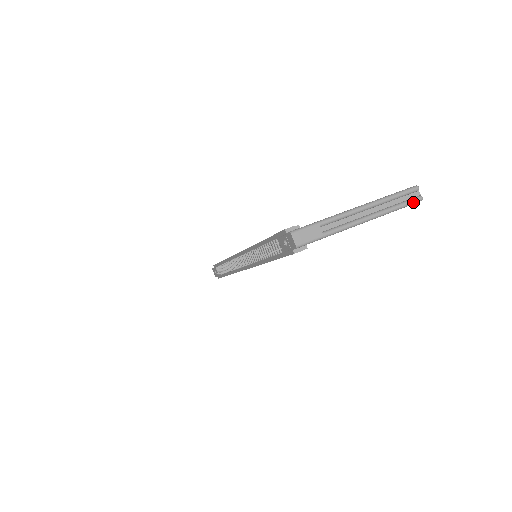
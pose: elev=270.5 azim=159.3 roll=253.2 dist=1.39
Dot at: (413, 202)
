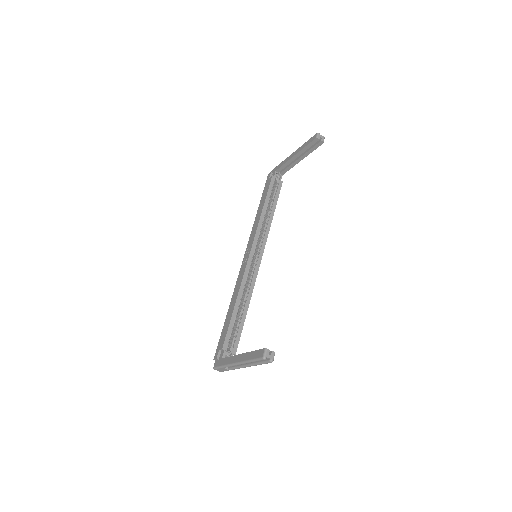
Dot at: (267, 363)
